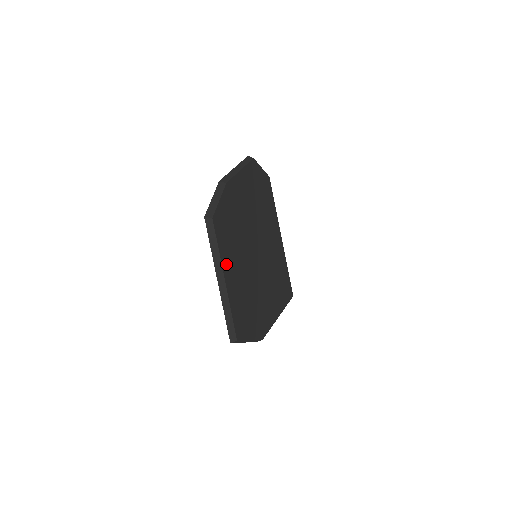
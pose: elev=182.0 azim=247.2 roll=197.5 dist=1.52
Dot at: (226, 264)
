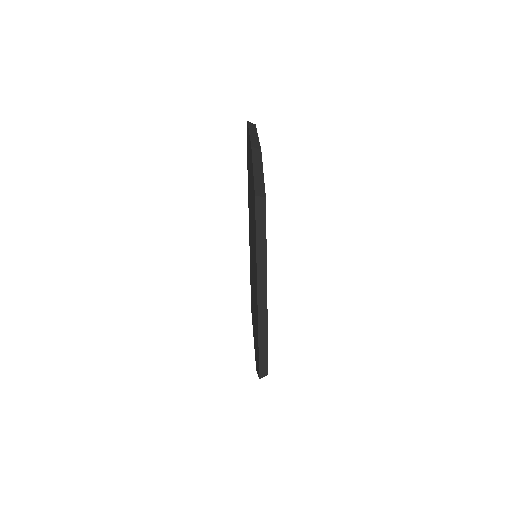
Dot at: occluded
